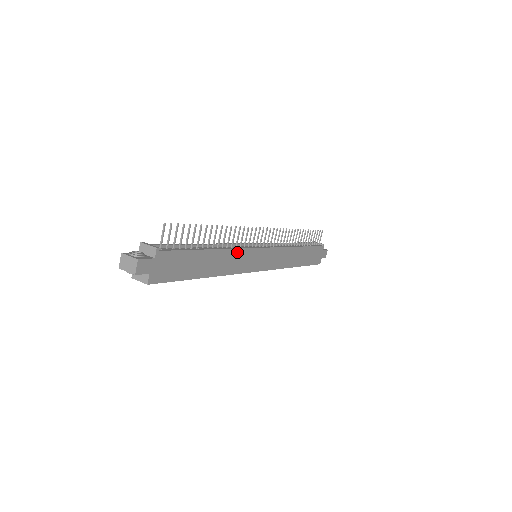
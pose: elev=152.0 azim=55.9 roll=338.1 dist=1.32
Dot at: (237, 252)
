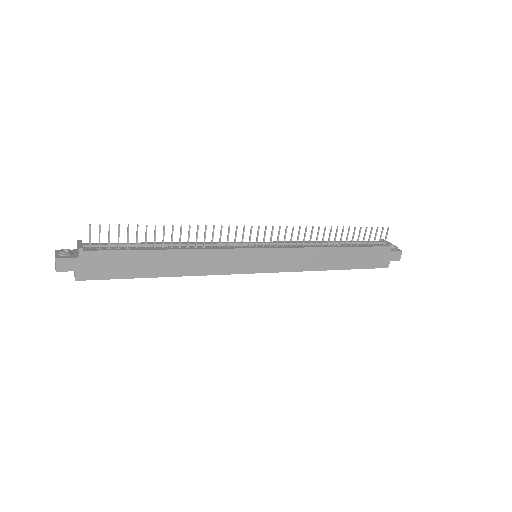
Dot at: (210, 252)
